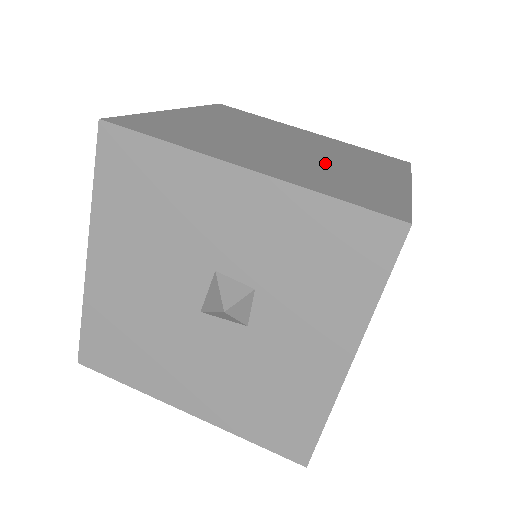
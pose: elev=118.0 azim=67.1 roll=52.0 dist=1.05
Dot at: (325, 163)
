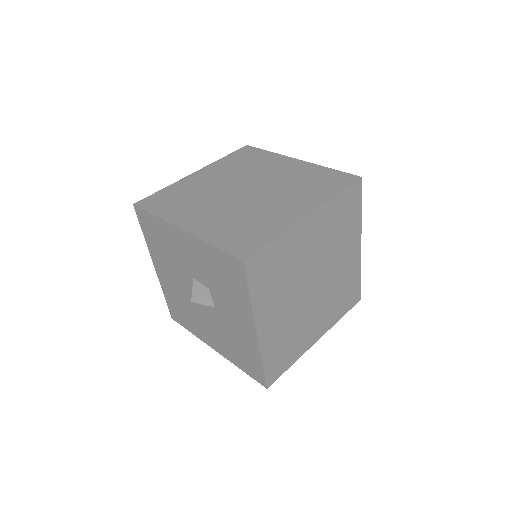
Dot at: (254, 206)
